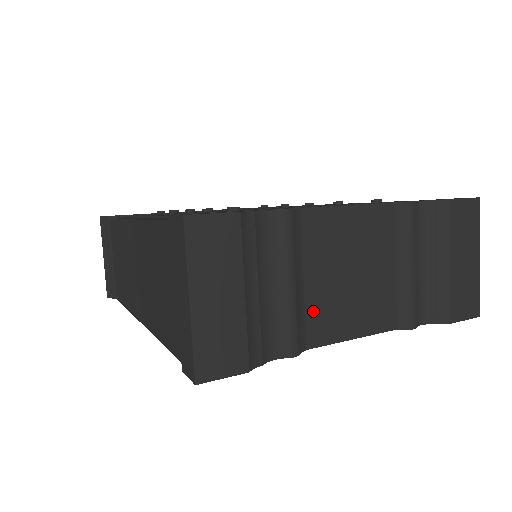
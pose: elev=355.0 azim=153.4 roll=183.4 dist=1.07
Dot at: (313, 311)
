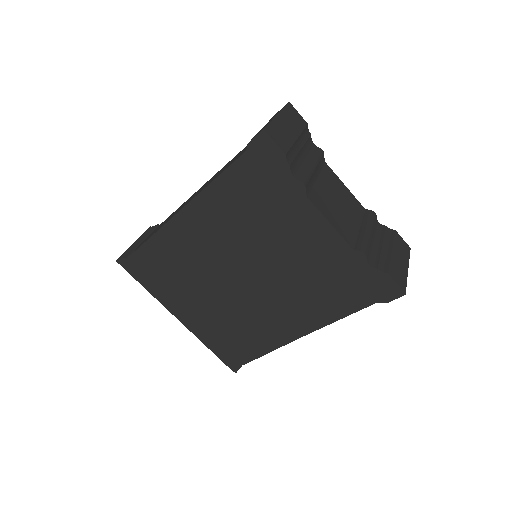
Dot at: (316, 191)
